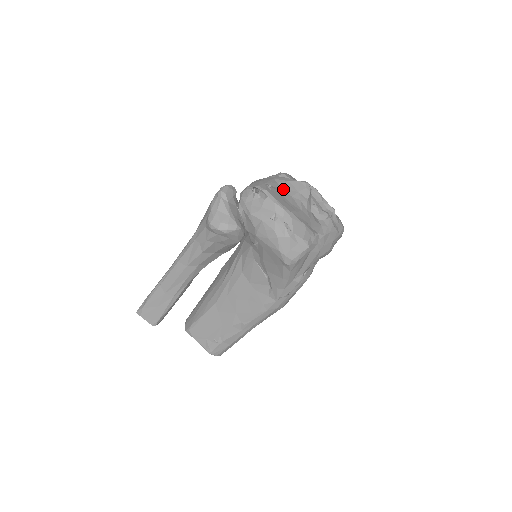
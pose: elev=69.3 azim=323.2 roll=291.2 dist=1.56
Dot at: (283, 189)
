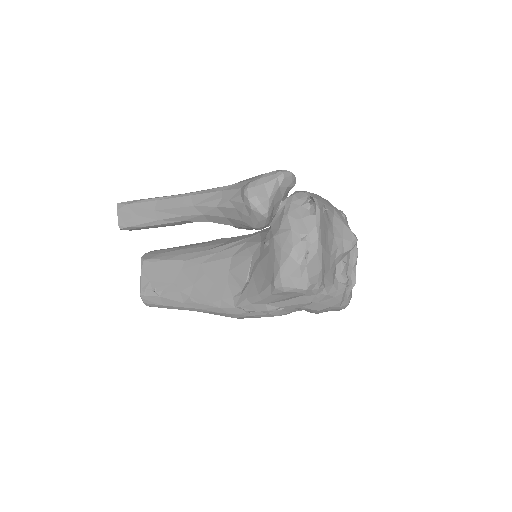
Dot at: (333, 224)
